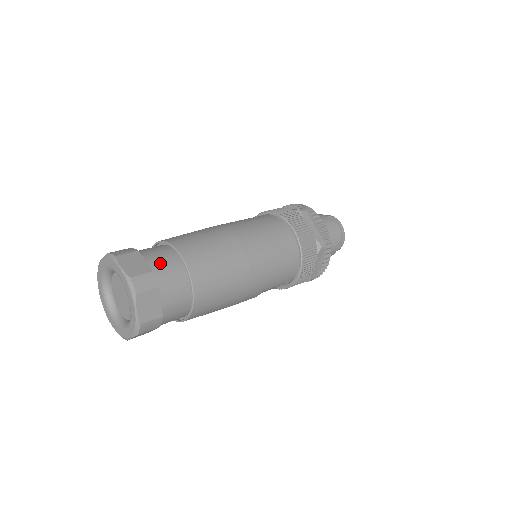
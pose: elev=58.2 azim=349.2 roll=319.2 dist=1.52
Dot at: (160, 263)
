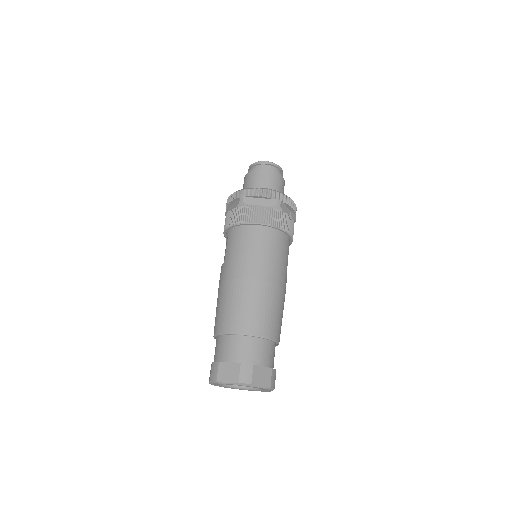
Dot at: (236, 352)
